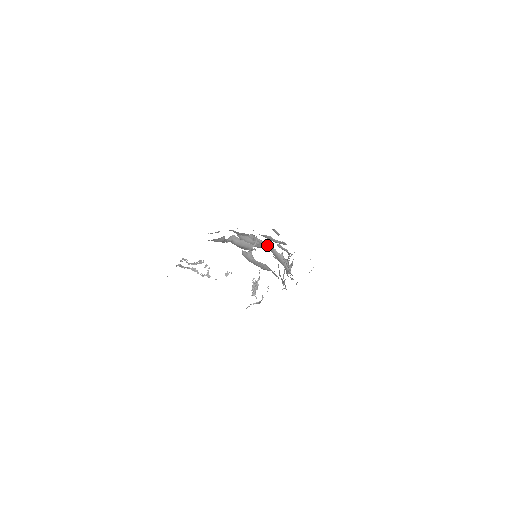
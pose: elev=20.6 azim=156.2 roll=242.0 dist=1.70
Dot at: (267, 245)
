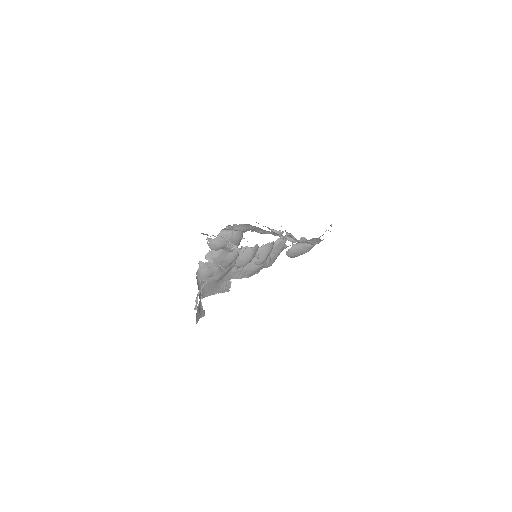
Dot at: (265, 248)
